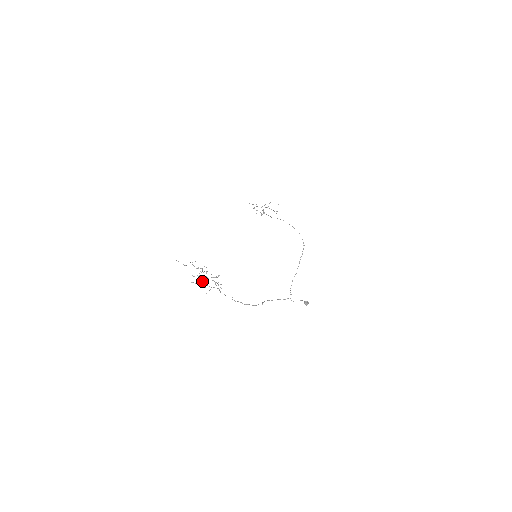
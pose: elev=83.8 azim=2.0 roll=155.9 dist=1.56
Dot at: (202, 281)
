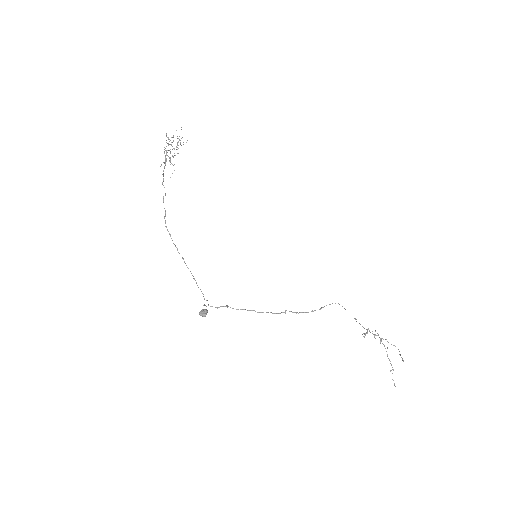
Dot at: occluded
